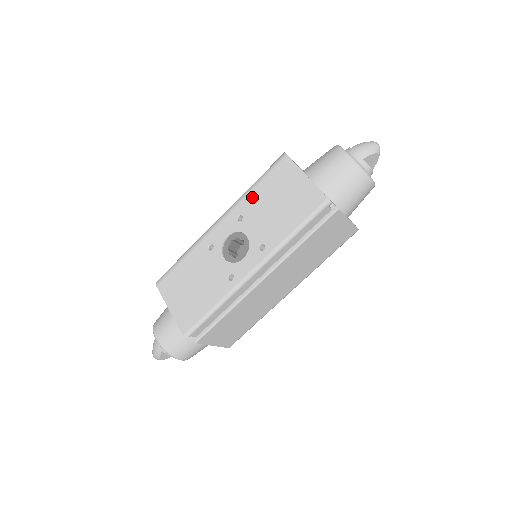
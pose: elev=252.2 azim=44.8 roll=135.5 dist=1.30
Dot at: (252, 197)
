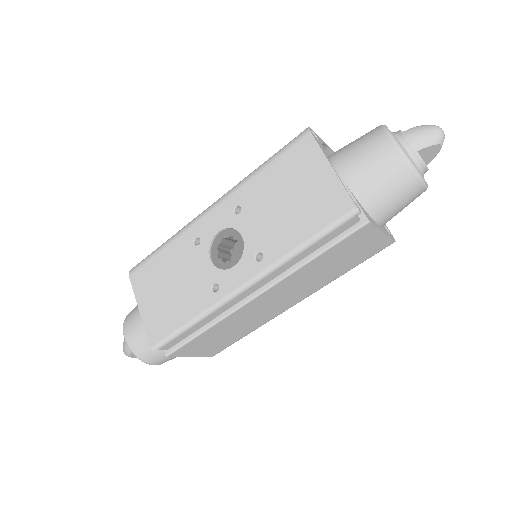
Dot at: (256, 184)
